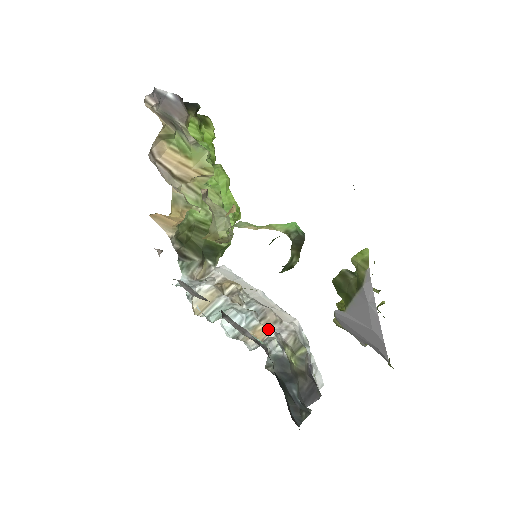
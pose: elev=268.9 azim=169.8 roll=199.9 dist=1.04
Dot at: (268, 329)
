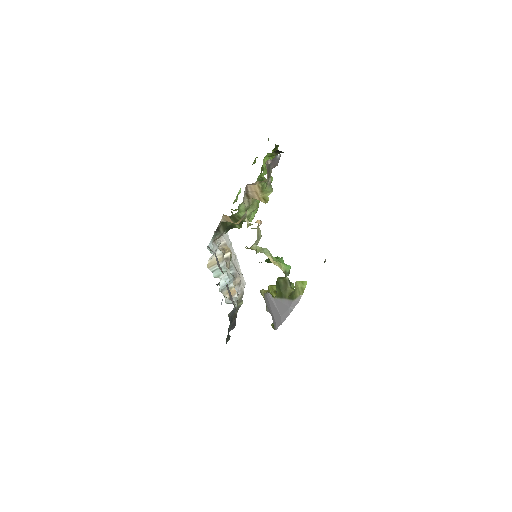
Dot at: occluded
